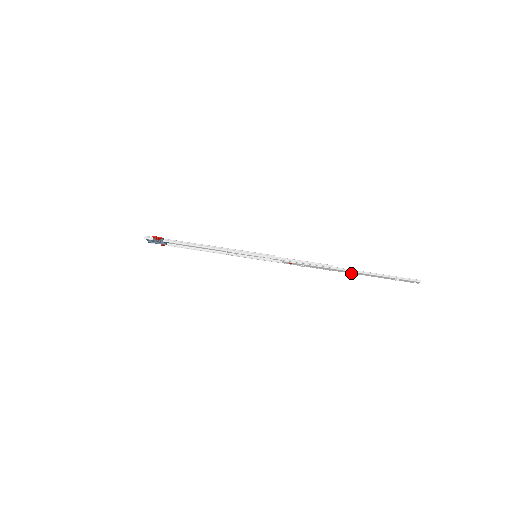
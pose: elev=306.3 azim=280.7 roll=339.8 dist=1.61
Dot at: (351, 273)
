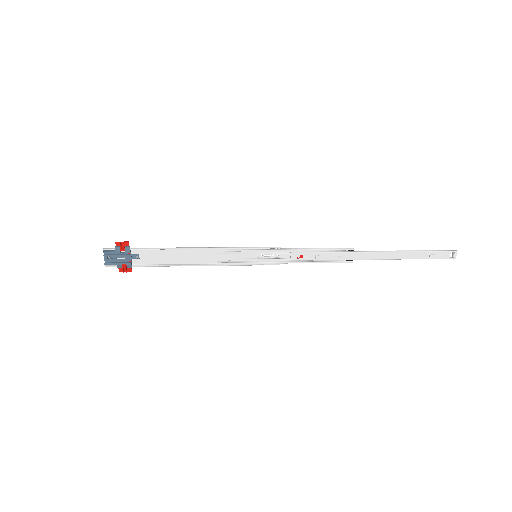
Dot at: (376, 259)
